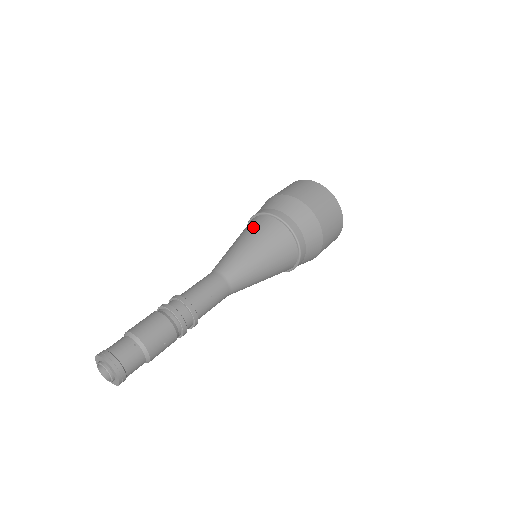
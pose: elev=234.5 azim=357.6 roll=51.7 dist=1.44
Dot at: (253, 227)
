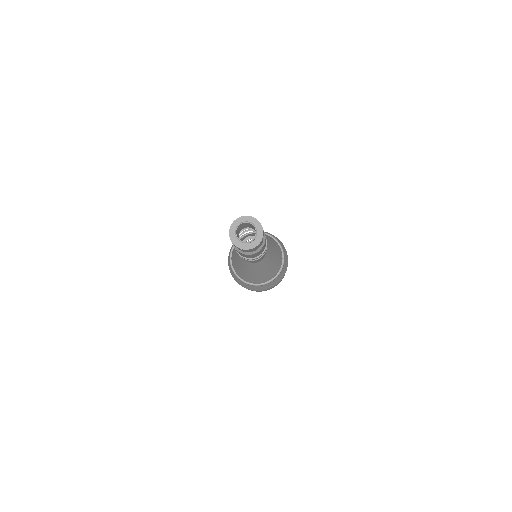
Dot at: (271, 239)
